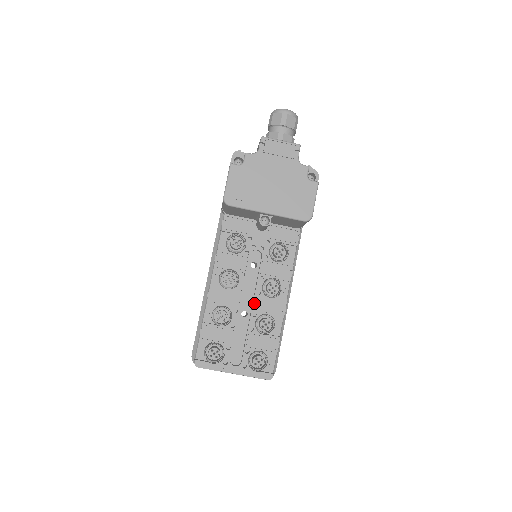
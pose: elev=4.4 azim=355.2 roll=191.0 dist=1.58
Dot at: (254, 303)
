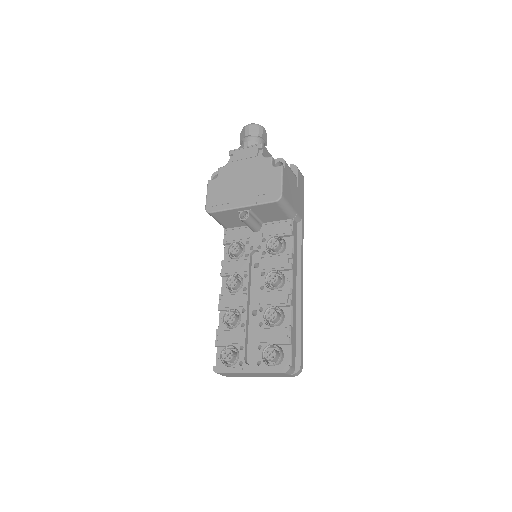
Dot at: (259, 299)
